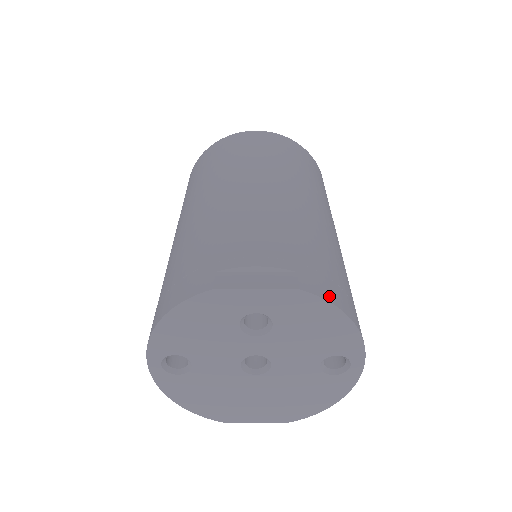
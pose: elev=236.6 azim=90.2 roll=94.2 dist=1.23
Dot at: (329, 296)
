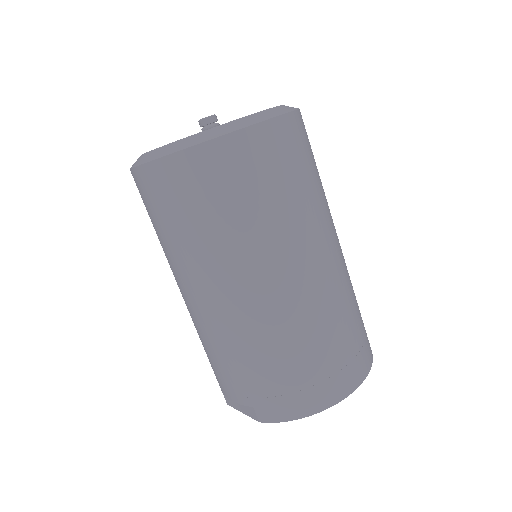
Dot at: (280, 417)
